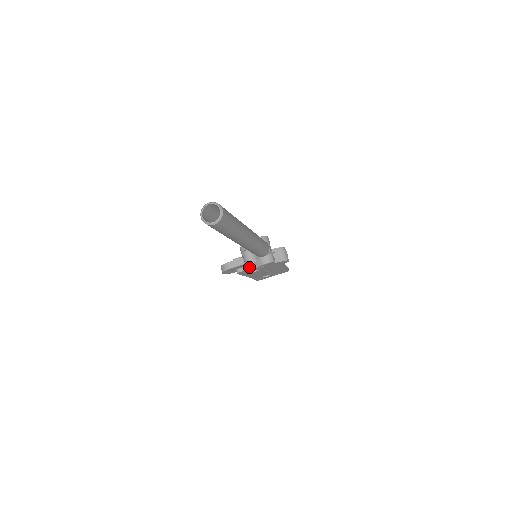
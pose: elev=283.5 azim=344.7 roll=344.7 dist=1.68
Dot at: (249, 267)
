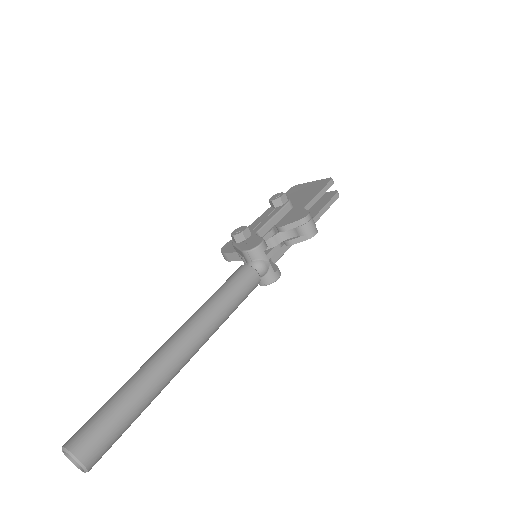
Dot at: occluded
